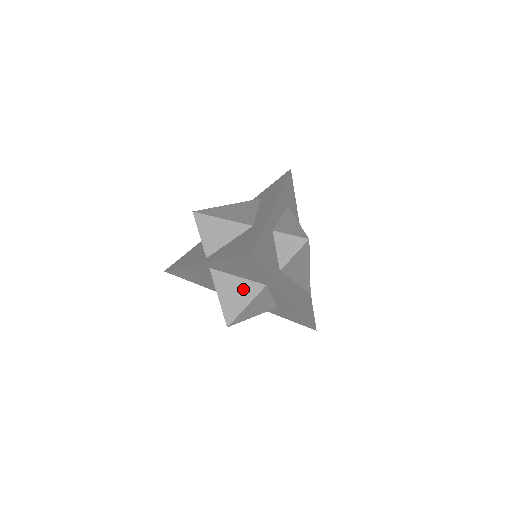
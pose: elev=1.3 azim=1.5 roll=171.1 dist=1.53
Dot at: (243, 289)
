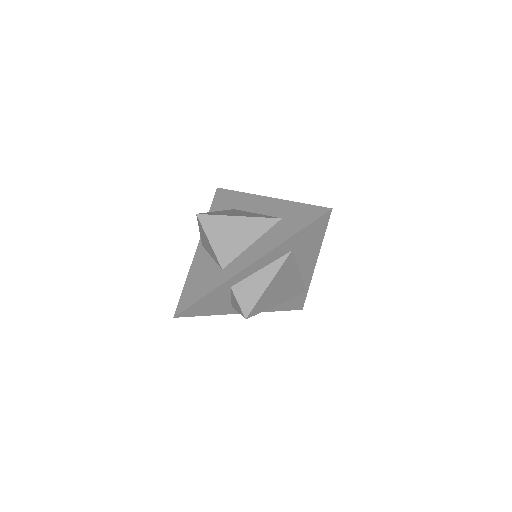
Dot at: occluded
